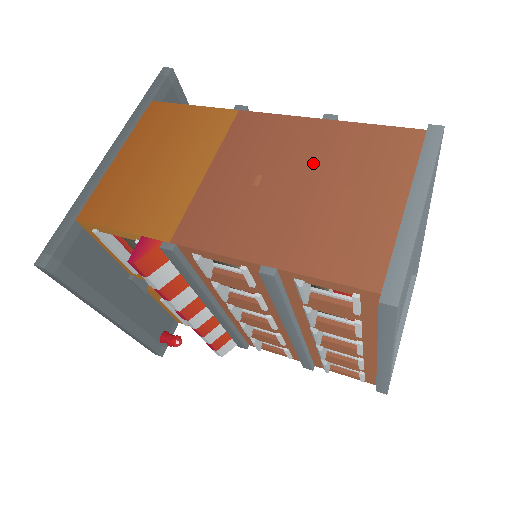
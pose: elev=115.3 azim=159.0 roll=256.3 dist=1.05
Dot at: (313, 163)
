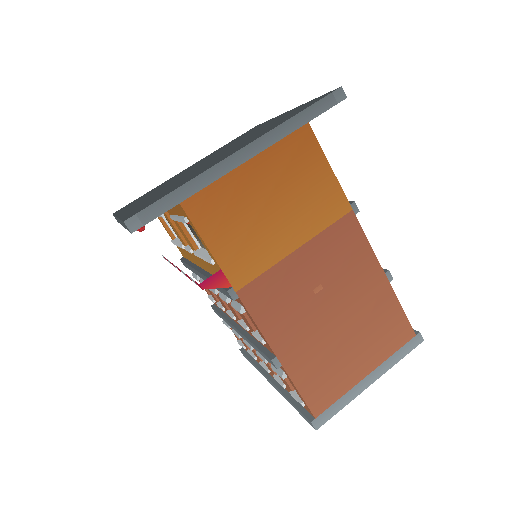
Dot at: (354, 305)
